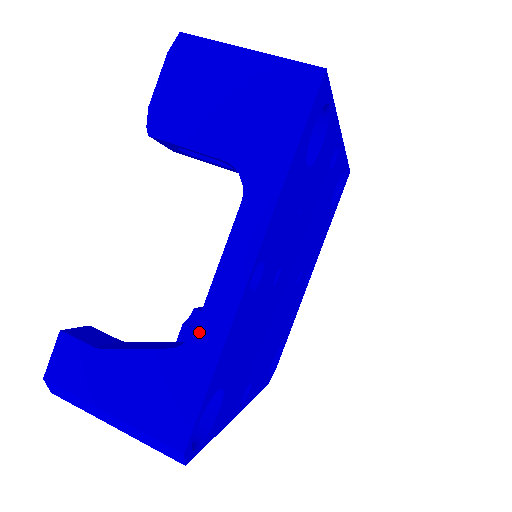
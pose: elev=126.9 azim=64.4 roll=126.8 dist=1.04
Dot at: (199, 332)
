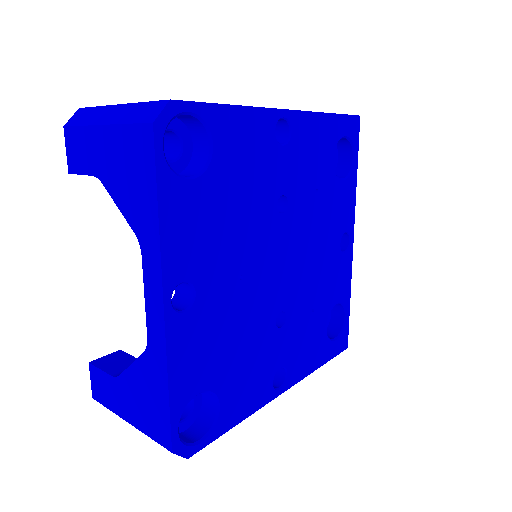
Dot at: occluded
